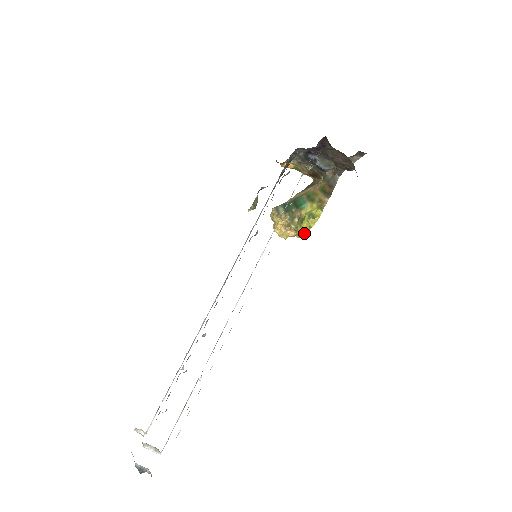
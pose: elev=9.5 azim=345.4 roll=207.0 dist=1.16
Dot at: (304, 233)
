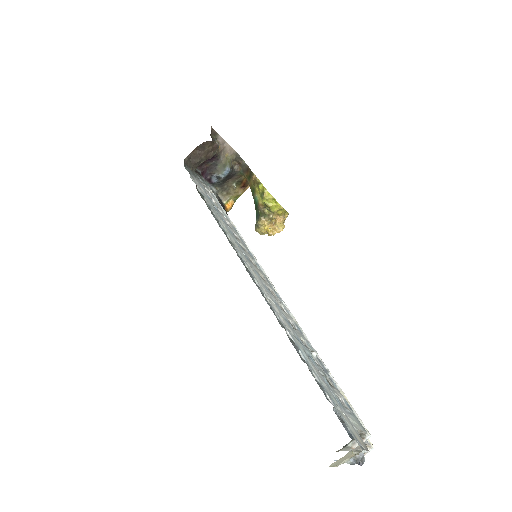
Dot at: (279, 207)
